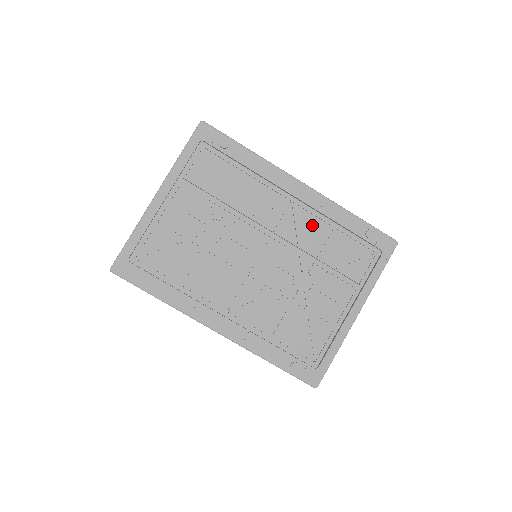
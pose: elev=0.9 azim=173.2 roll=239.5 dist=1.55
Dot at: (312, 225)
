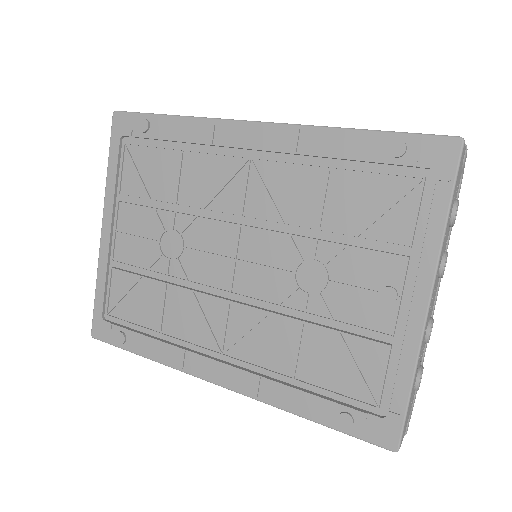
Dot at: (293, 180)
